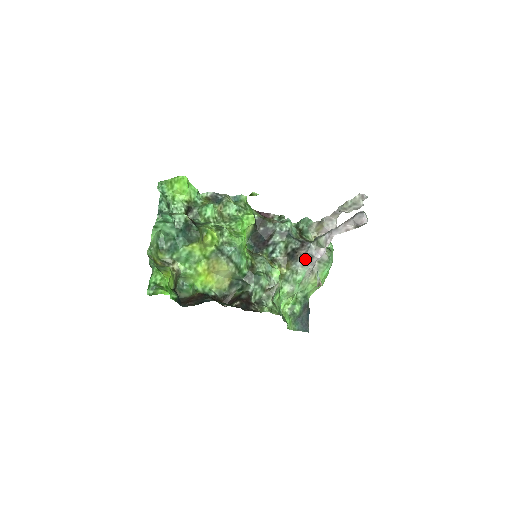
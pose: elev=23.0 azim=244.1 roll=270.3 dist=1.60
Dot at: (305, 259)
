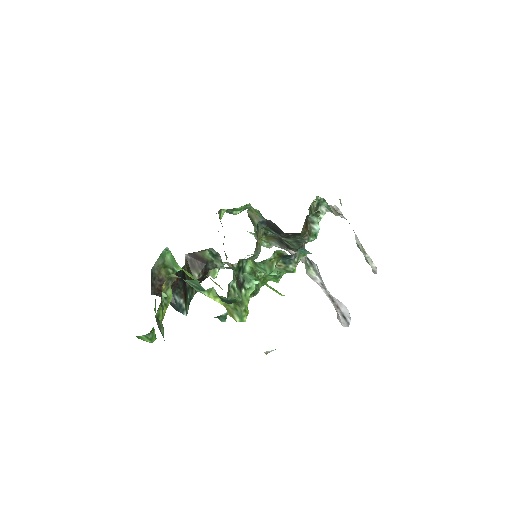
Dot at: occluded
